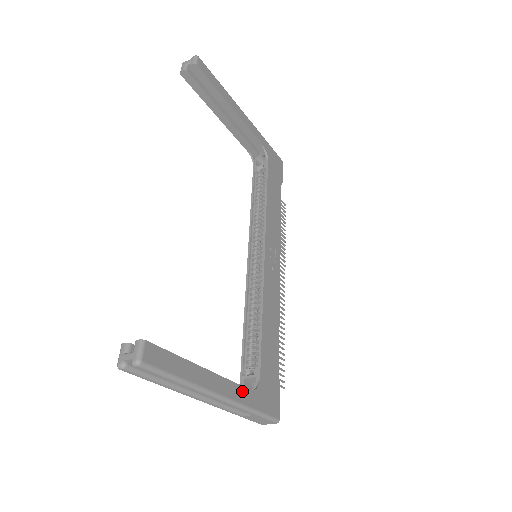
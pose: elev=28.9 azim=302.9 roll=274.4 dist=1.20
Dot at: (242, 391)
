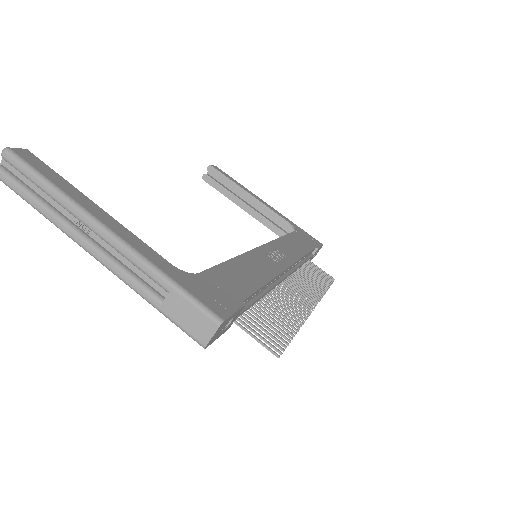
Dot at: (152, 253)
